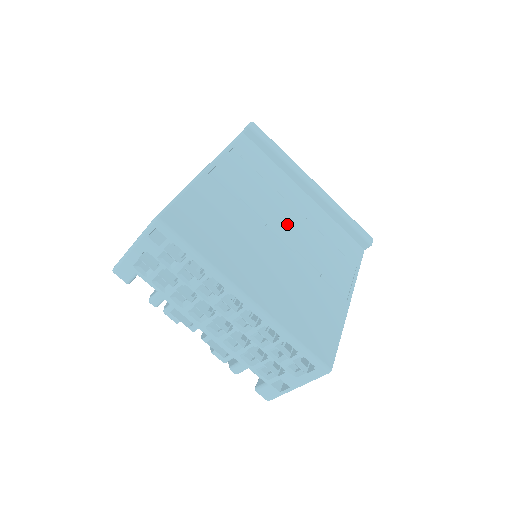
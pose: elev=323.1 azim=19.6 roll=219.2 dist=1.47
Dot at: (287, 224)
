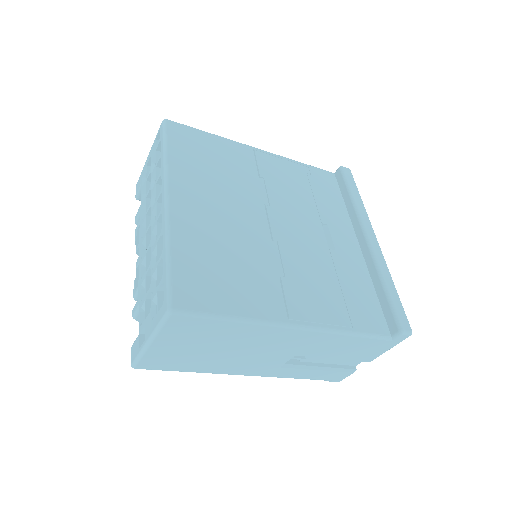
Dot at: (295, 227)
